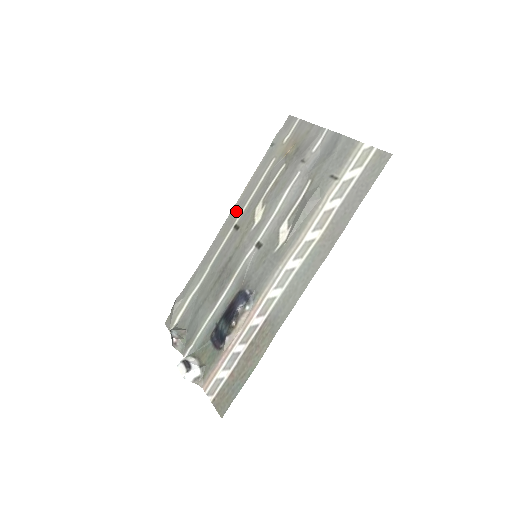
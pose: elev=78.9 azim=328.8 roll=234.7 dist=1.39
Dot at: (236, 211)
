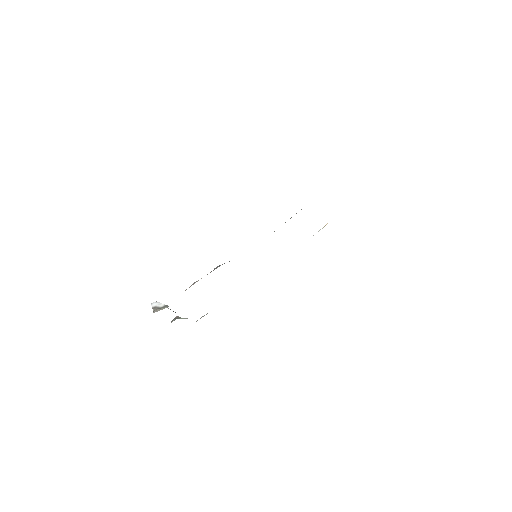
Dot at: occluded
